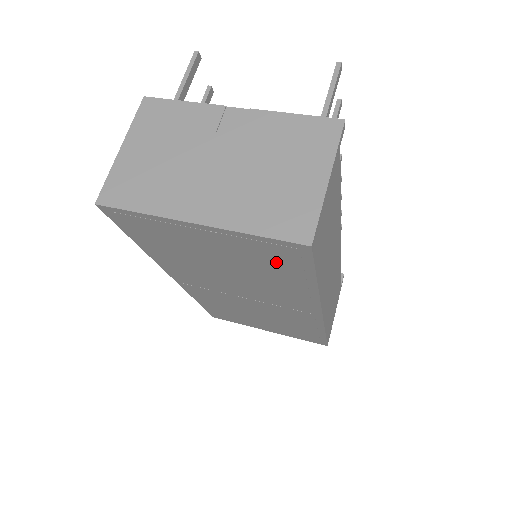
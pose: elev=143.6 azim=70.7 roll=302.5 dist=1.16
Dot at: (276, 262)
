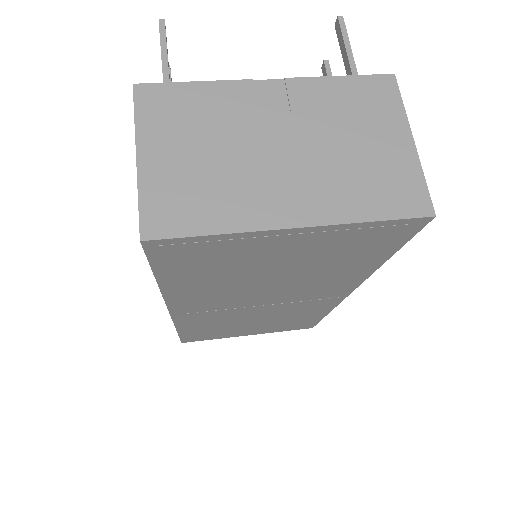
Dot at: (361, 249)
